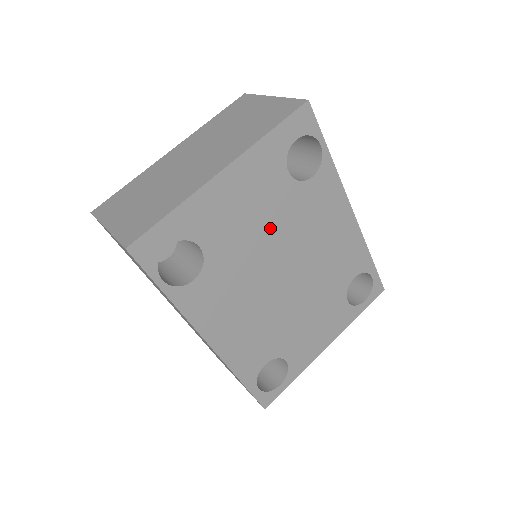
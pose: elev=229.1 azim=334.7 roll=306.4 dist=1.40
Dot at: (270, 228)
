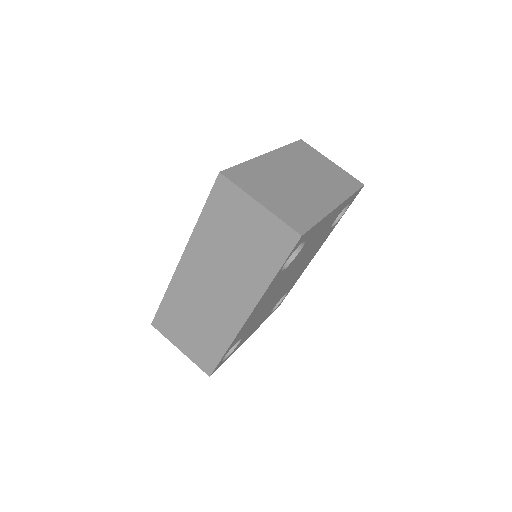
Dot at: (310, 249)
